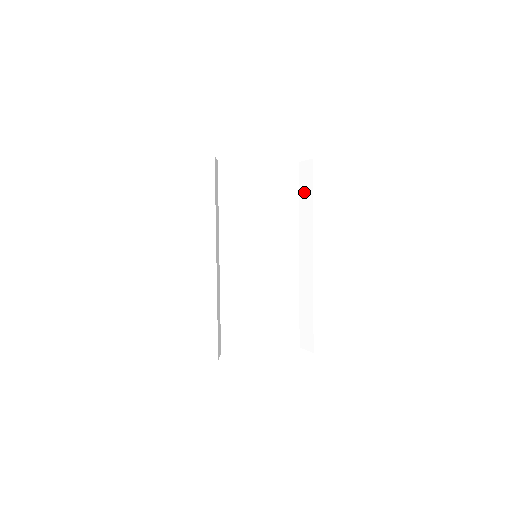
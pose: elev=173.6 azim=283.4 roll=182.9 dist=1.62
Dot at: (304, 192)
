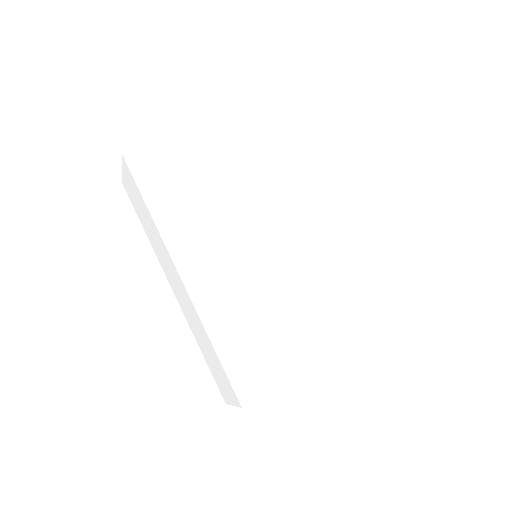
Dot at: (276, 167)
